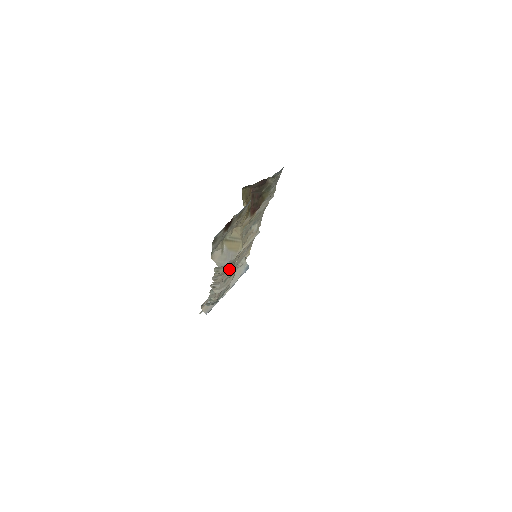
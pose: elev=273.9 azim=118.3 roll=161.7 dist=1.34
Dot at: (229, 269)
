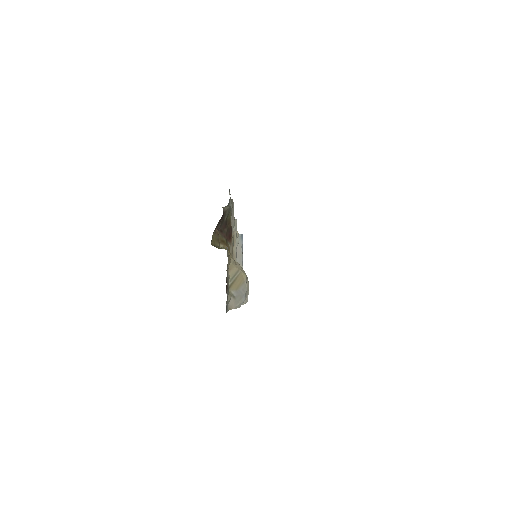
Dot at: occluded
